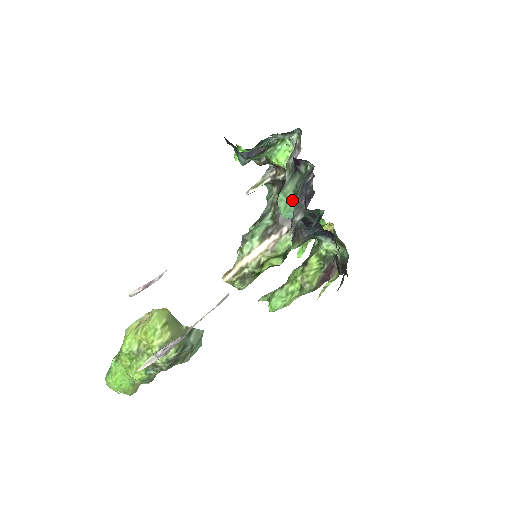
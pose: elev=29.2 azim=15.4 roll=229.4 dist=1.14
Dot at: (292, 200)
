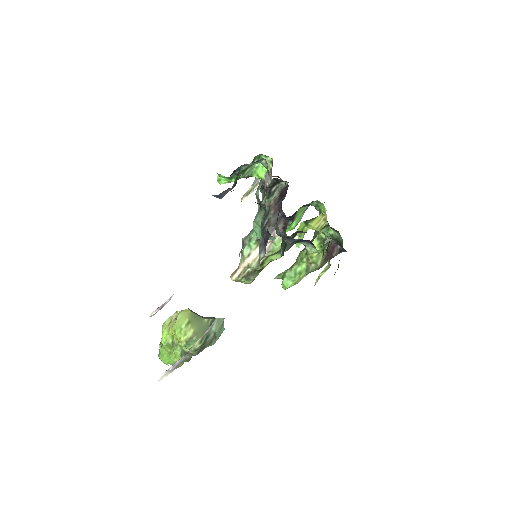
Dot at: occluded
